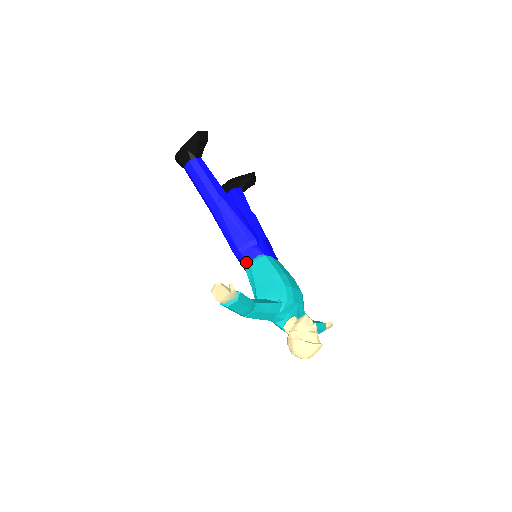
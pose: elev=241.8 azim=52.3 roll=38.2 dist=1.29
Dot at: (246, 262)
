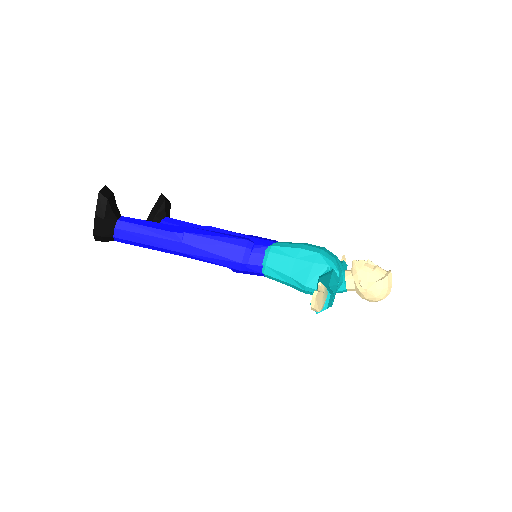
Dot at: (259, 267)
